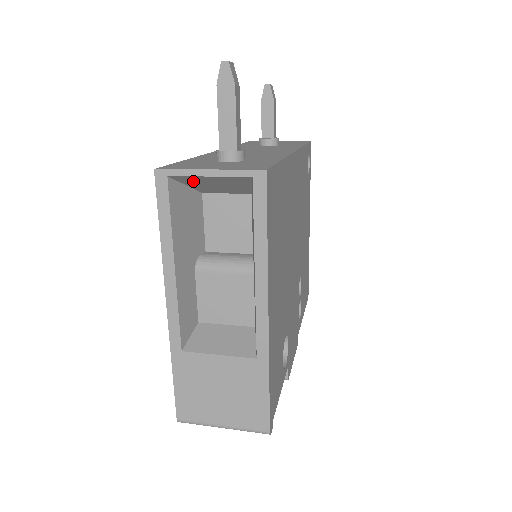
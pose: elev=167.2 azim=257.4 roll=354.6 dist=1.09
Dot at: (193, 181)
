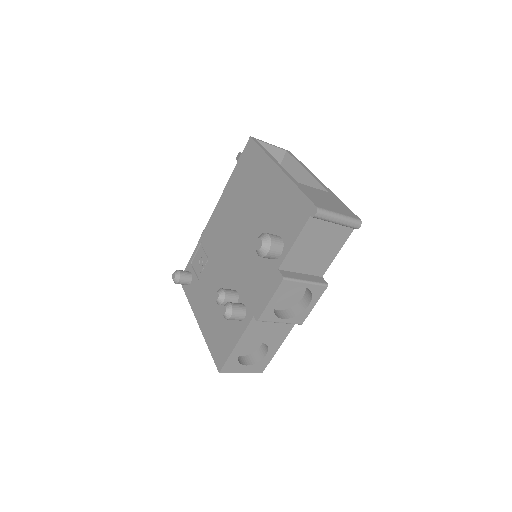
Dot at: occluded
